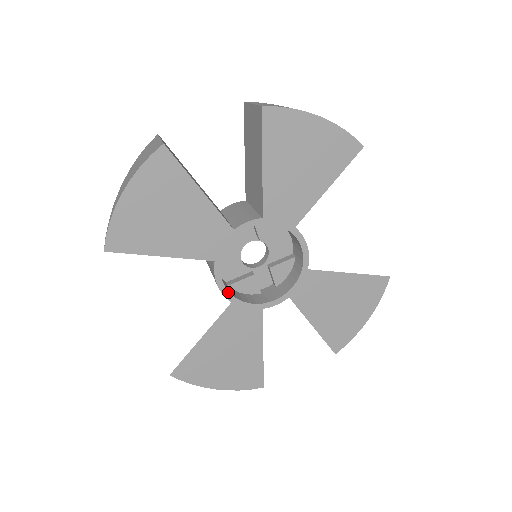
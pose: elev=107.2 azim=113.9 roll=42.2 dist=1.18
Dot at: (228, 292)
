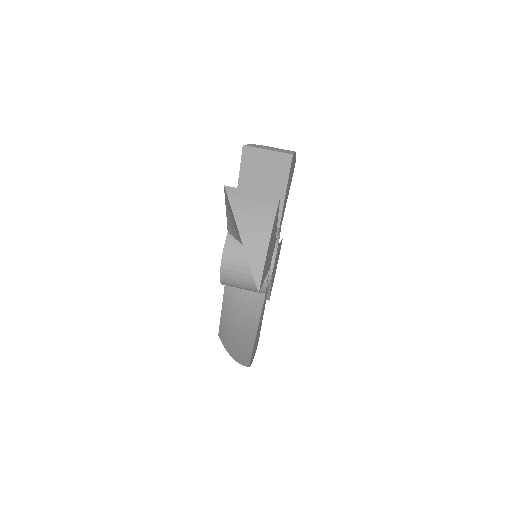
Dot at: occluded
